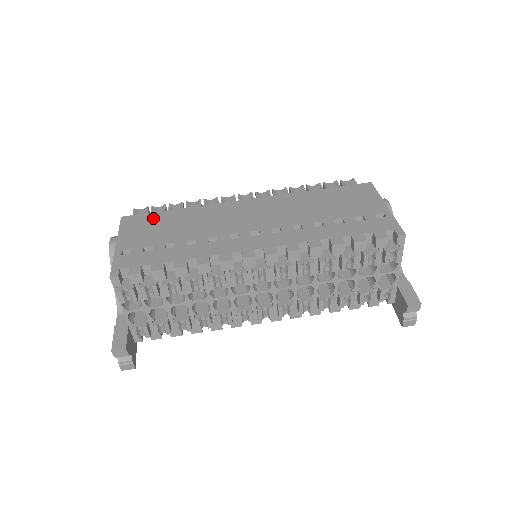
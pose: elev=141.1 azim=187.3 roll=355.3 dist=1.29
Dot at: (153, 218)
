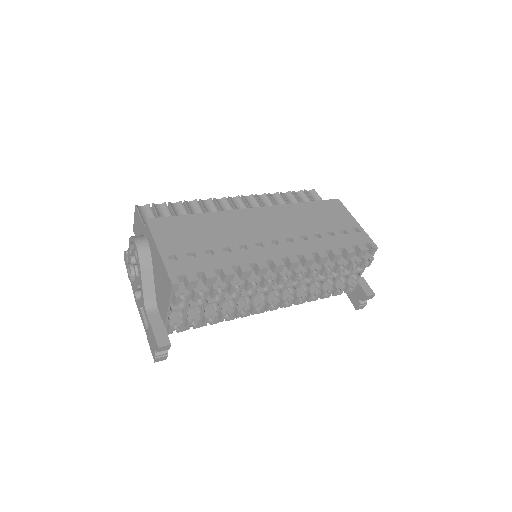
Dot at: (178, 222)
